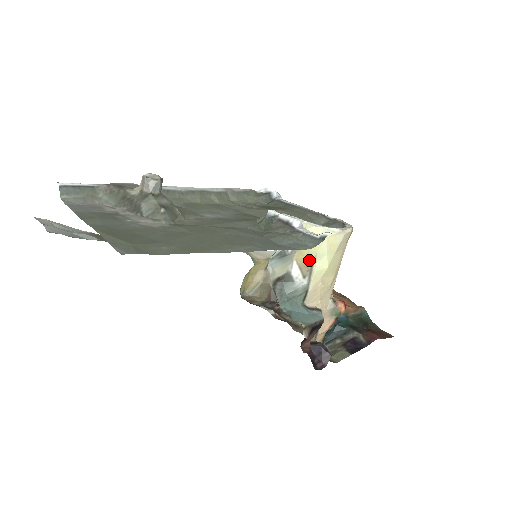
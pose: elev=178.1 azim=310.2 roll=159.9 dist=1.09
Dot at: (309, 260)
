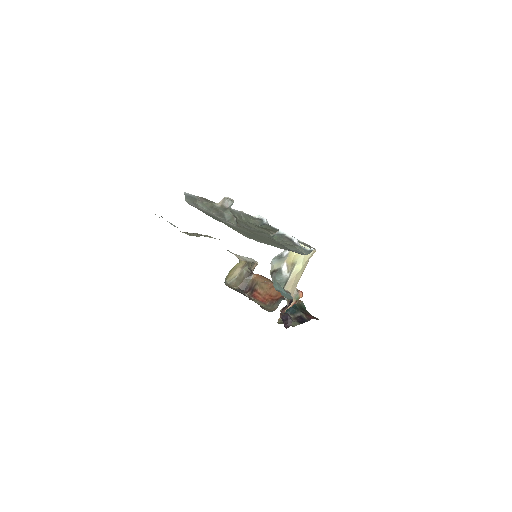
Dot at: (293, 263)
